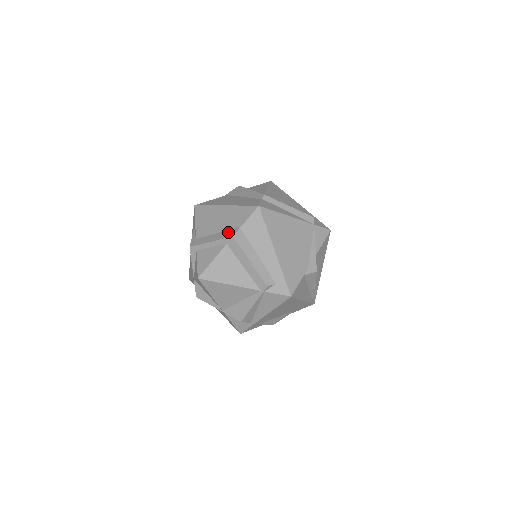
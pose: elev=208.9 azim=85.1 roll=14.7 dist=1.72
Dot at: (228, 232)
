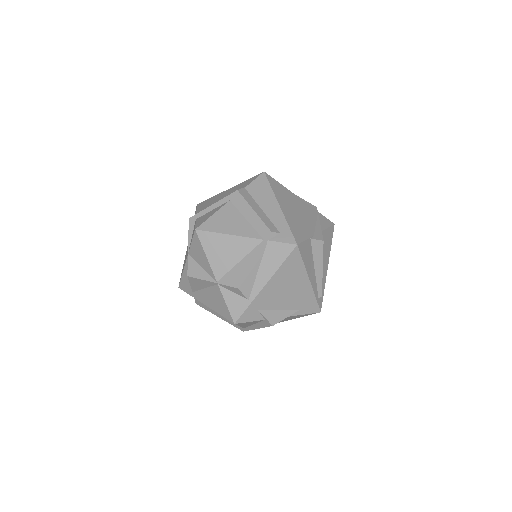
Dot at: occluded
